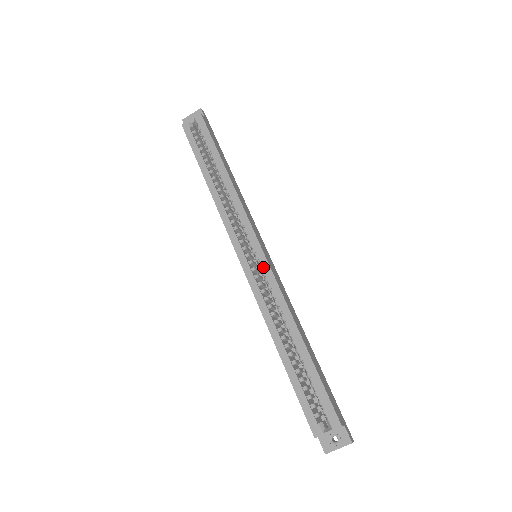
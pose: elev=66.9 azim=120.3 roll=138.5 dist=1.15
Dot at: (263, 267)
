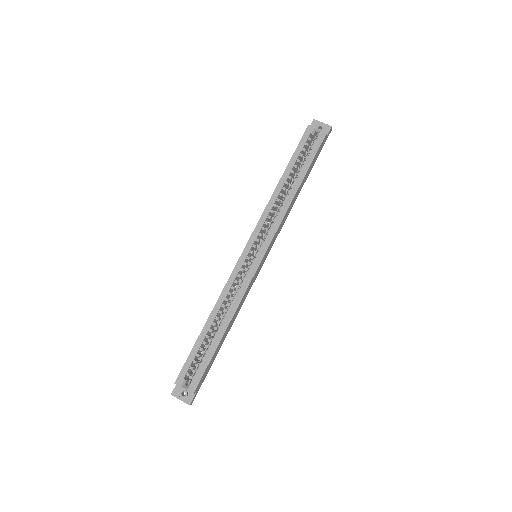
Dot at: (251, 270)
